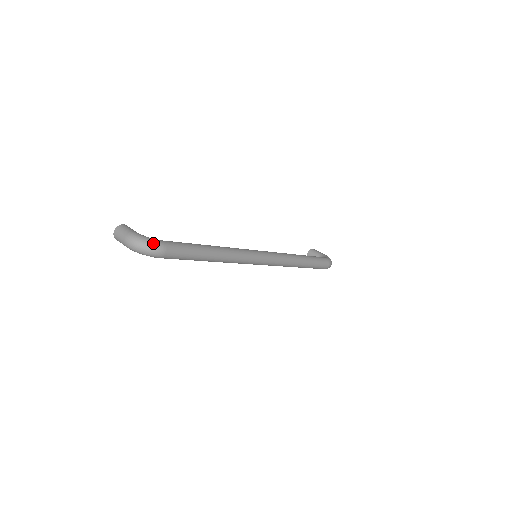
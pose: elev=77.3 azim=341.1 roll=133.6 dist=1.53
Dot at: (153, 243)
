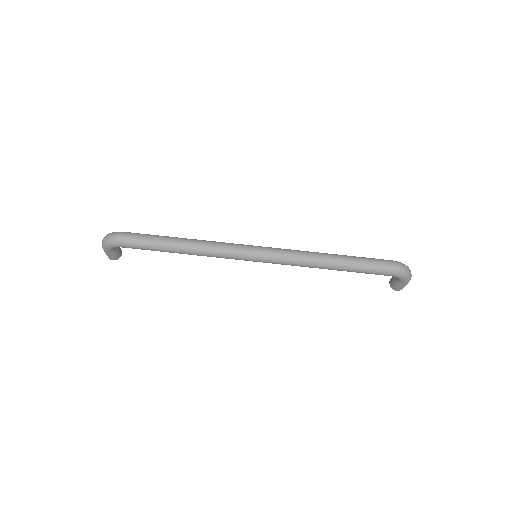
Dot at: (113, 232)
